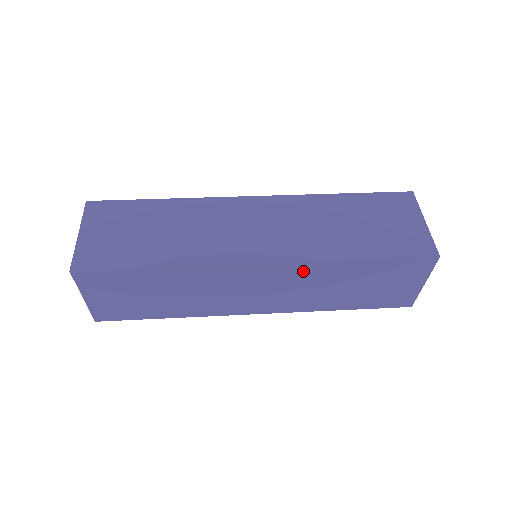
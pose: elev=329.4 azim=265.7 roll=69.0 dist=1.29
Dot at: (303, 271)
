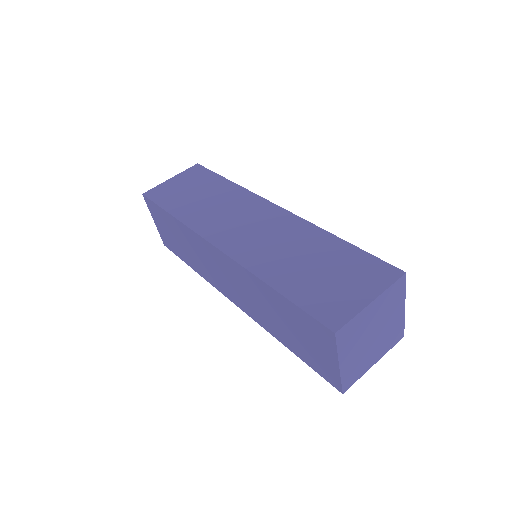
Dot at: (242, 274)
